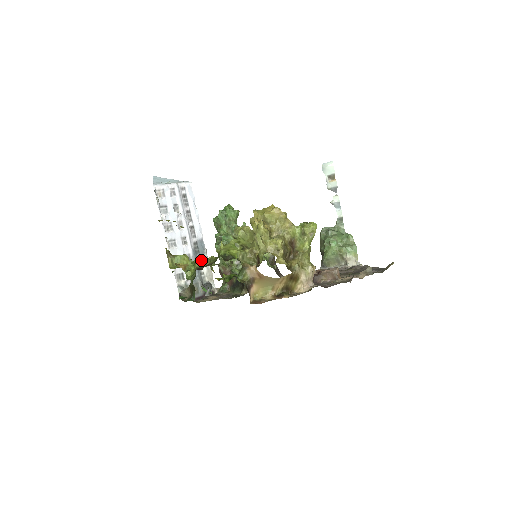
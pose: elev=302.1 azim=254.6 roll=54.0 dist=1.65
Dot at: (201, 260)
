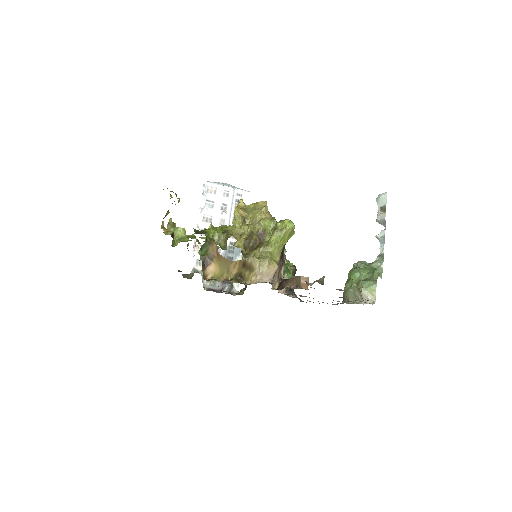
Dot at: (191, 235)
